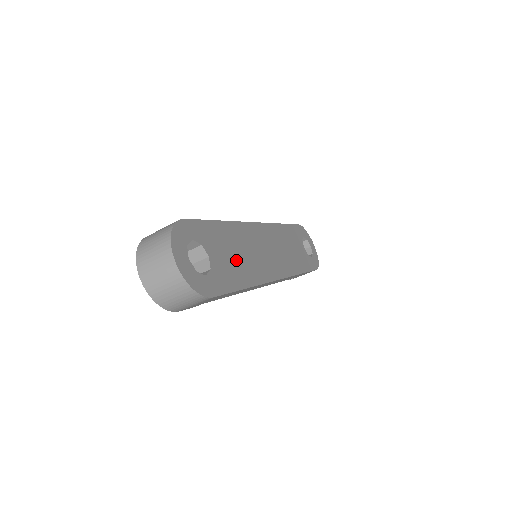
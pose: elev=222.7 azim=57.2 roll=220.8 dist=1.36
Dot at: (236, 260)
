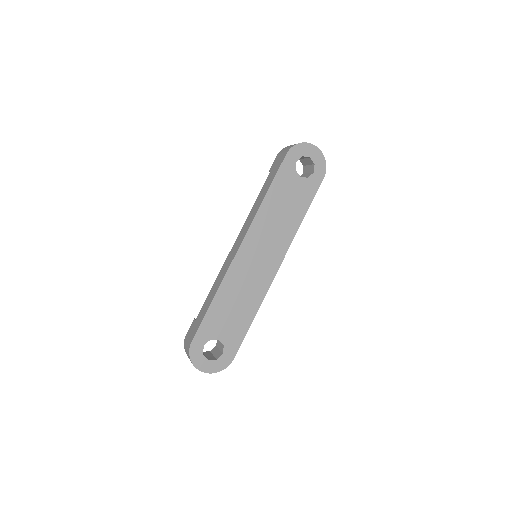
Dot at: (237, 311)
